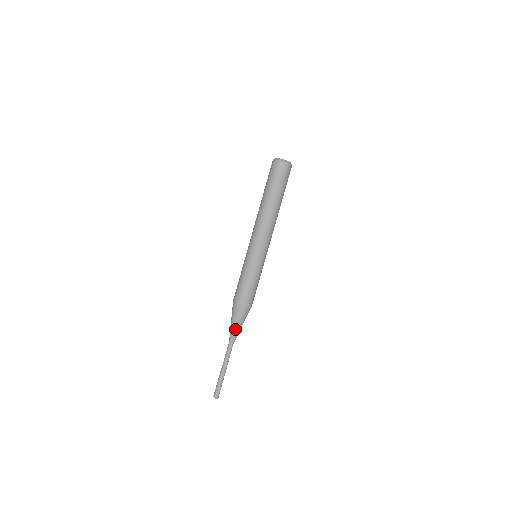
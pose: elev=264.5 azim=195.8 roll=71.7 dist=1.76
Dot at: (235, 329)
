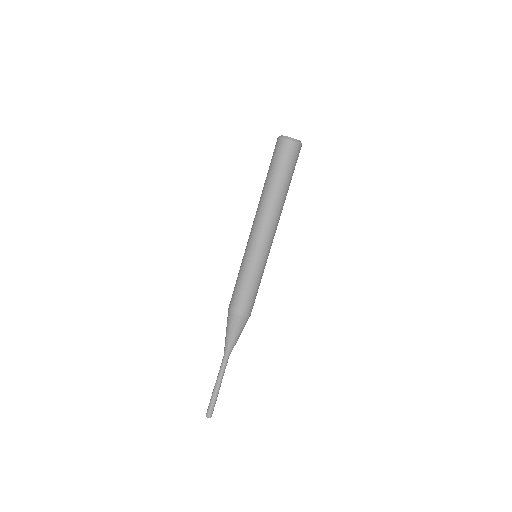
Dot at: (226, 339)
